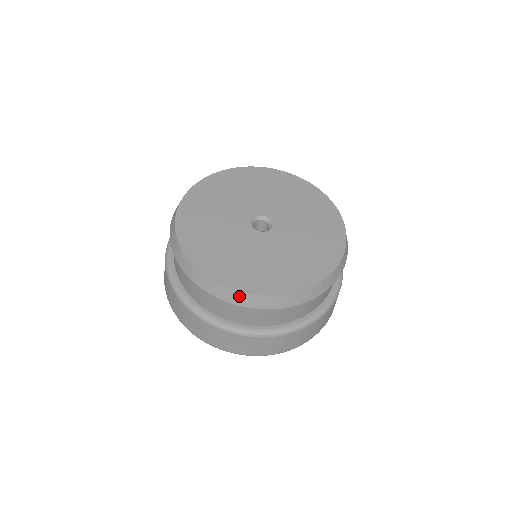
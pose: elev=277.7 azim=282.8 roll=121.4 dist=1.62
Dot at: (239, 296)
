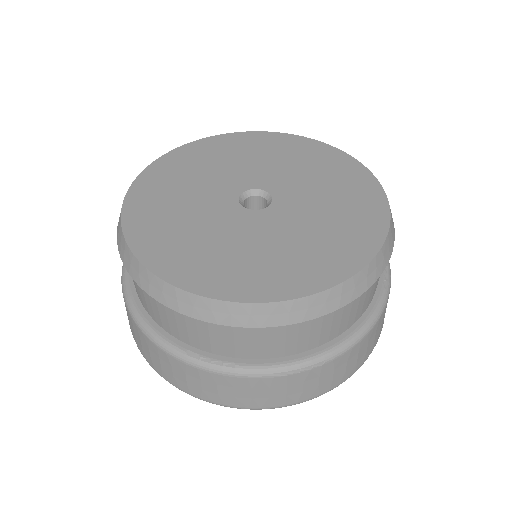
Dot at: (252, 311)
